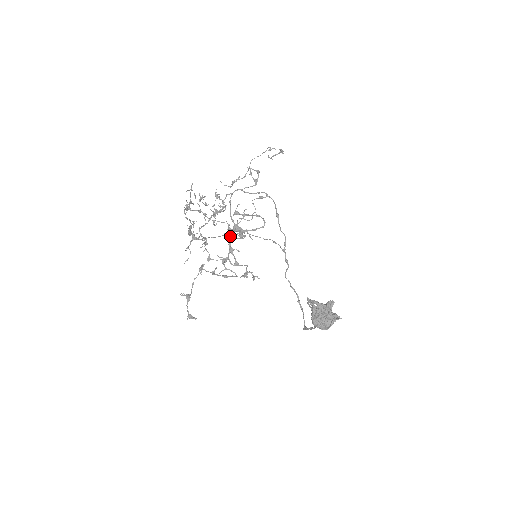
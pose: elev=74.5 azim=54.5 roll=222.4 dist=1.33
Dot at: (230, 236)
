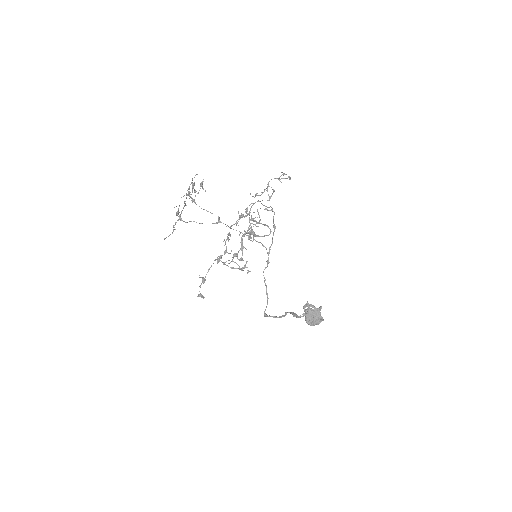
Dot at: (242, 236)
